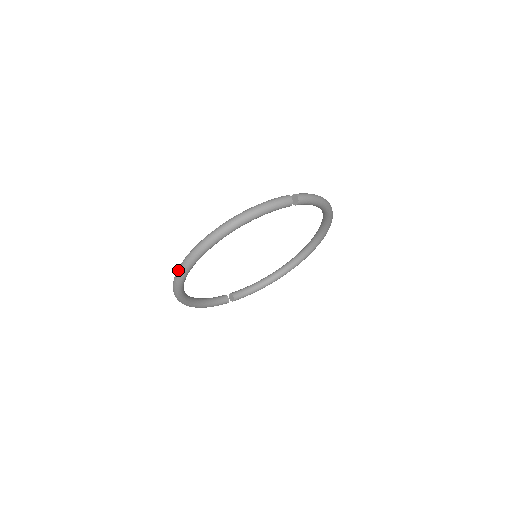
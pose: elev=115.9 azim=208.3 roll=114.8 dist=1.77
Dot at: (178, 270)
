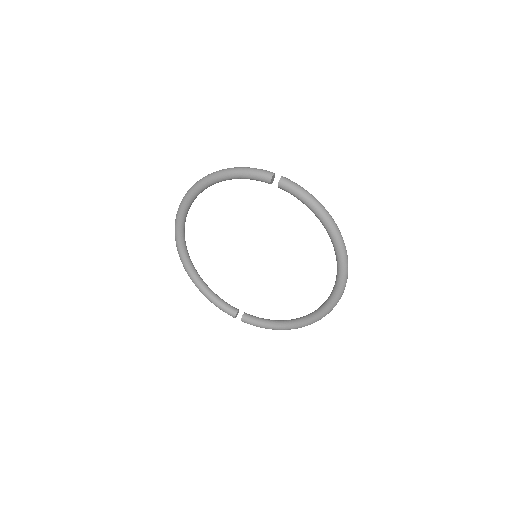
Dot at: occluded
